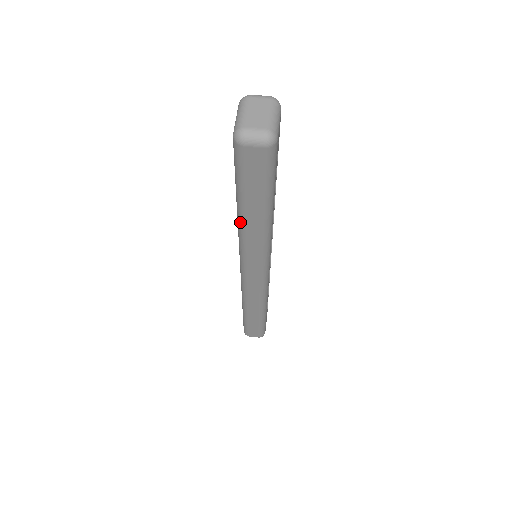
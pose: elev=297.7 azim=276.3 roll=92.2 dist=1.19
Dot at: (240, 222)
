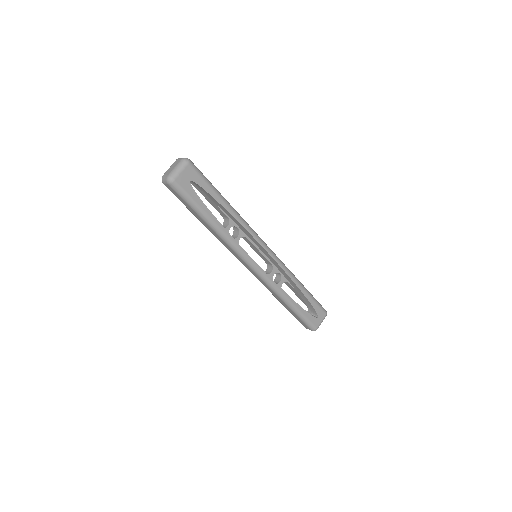
Dot at: (207, 228)
